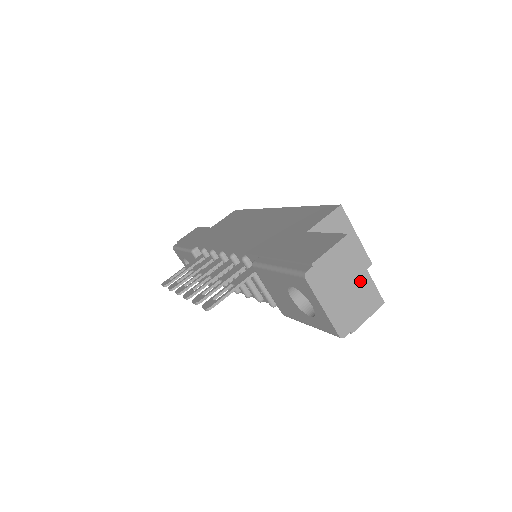
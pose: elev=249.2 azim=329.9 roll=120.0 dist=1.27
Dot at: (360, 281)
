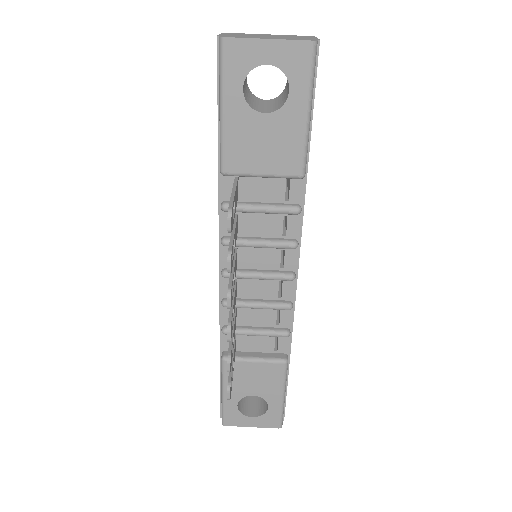
Dot at: occluded
